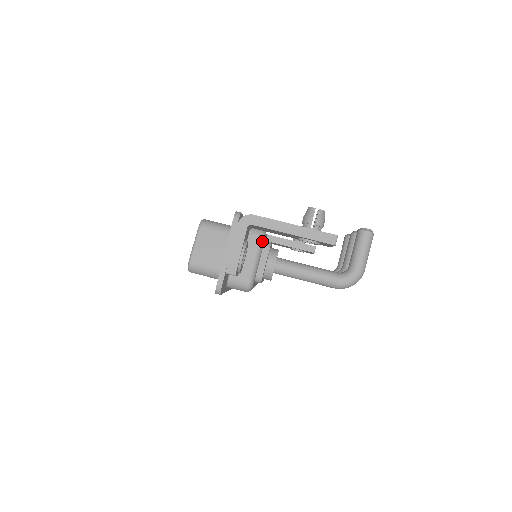
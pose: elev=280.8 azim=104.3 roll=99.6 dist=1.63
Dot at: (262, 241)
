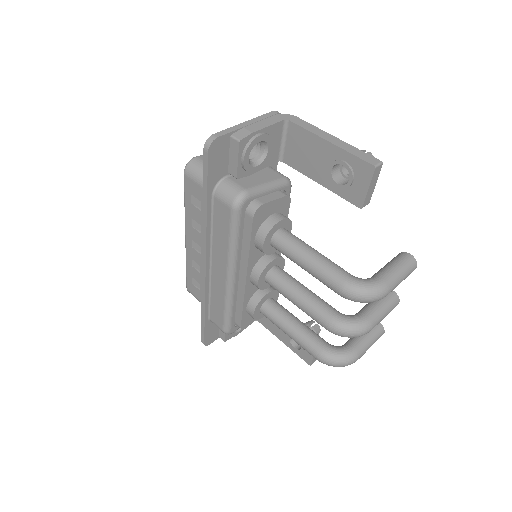
Dot at: (283, 182)
